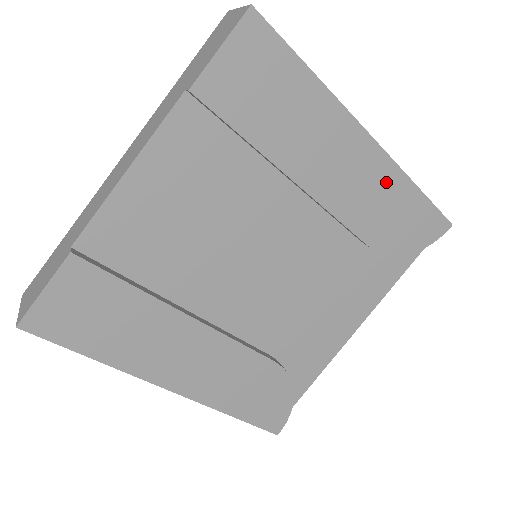
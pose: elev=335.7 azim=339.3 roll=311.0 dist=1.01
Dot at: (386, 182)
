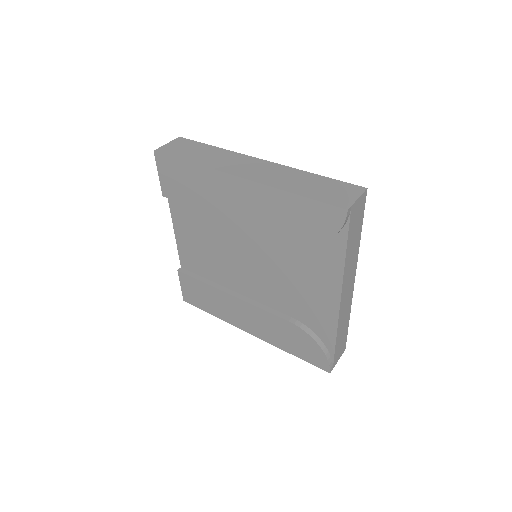
Dot at: (269, 199)
